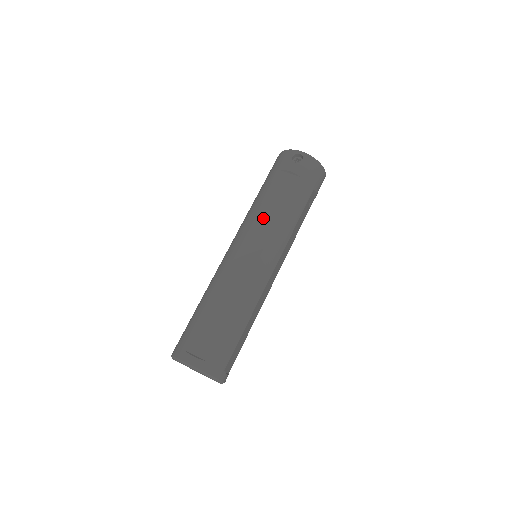
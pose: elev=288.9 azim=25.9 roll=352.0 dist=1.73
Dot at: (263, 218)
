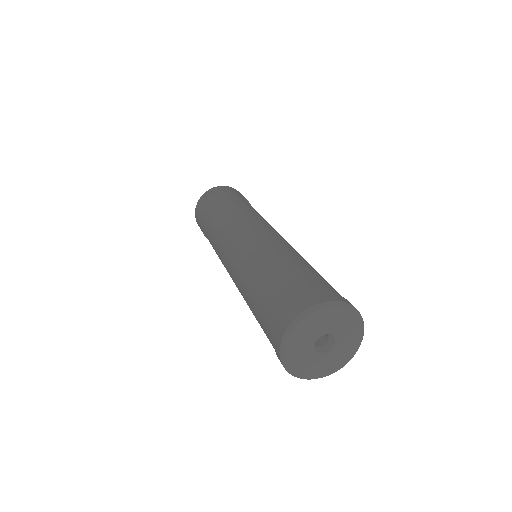
Dot at: (225, 224)
